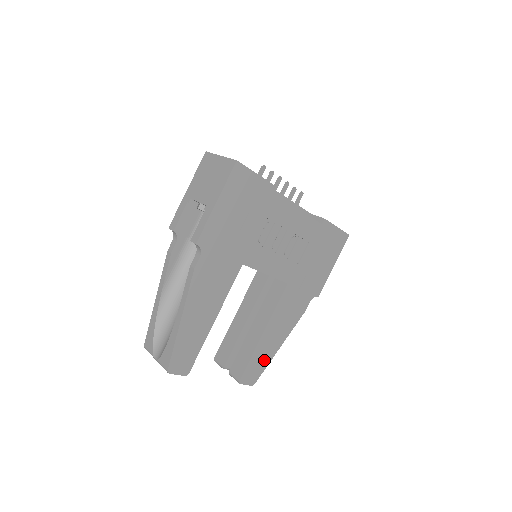
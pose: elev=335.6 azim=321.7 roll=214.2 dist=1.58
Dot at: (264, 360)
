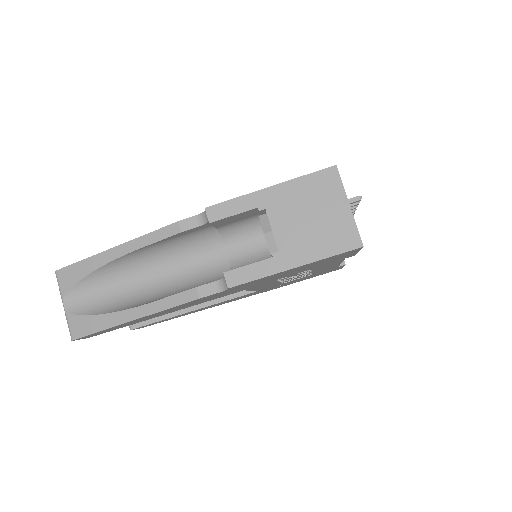
Dot at: occluded
